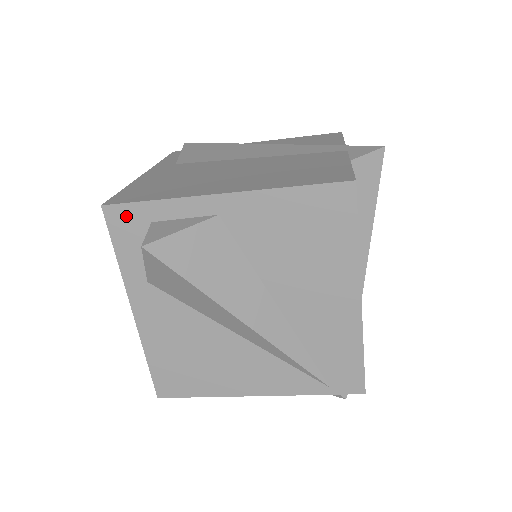
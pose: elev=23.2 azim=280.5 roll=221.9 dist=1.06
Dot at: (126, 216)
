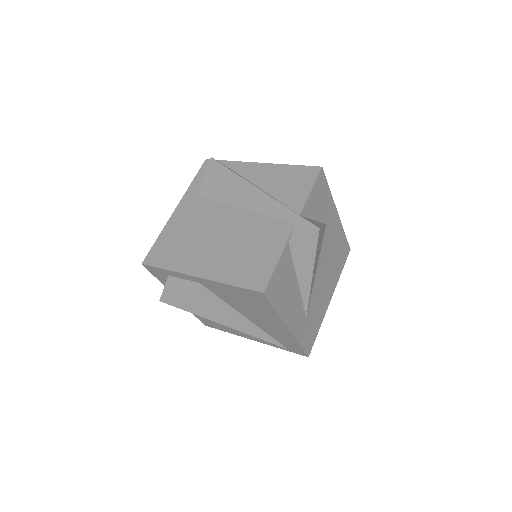
Dot at: (155, 270)
